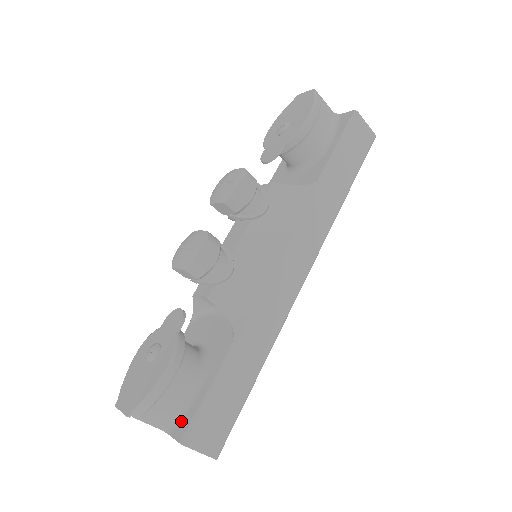
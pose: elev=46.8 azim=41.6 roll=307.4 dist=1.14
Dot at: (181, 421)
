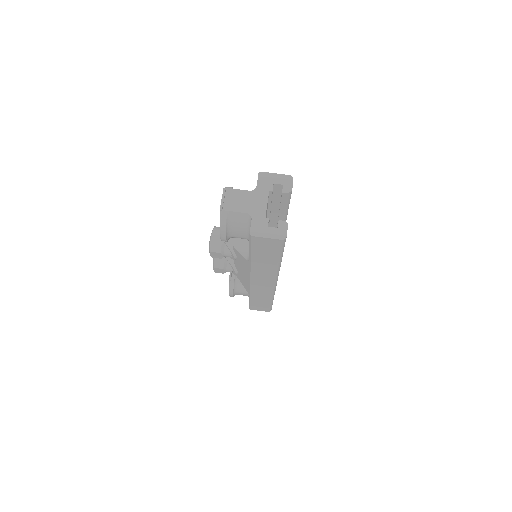
Dot at: occluded
